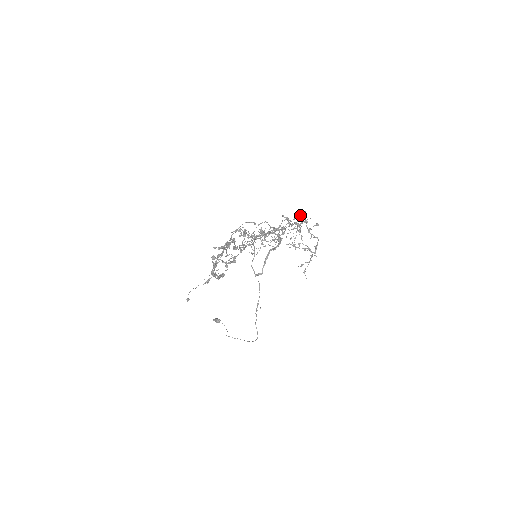
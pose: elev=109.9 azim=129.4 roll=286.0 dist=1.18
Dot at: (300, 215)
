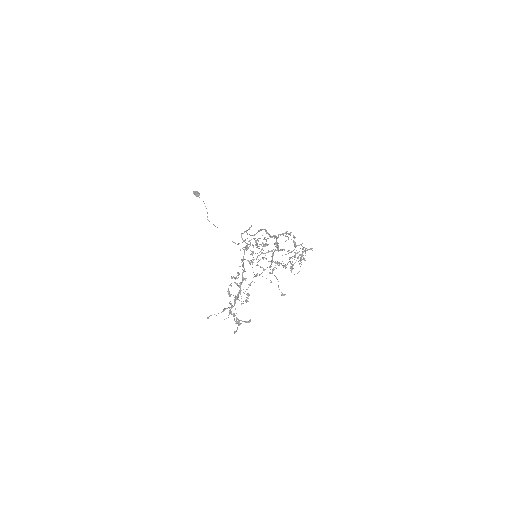
Dot at: (301, 257)
